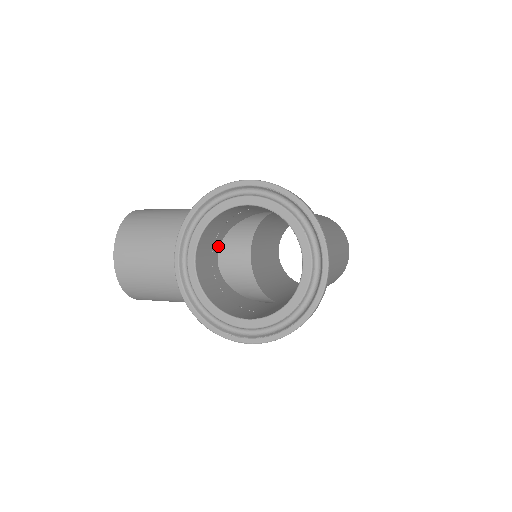
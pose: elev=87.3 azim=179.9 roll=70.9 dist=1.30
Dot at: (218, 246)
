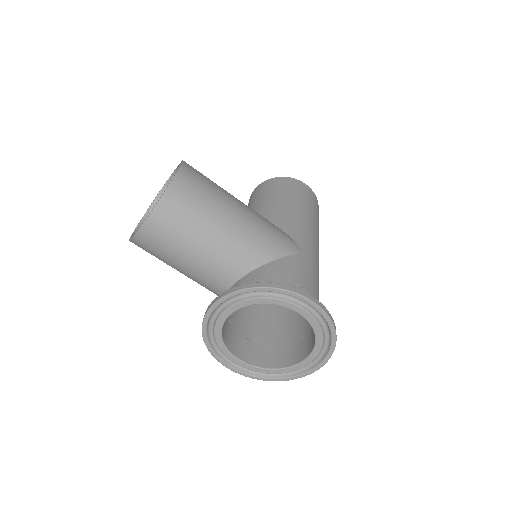
Dot at: occluded
